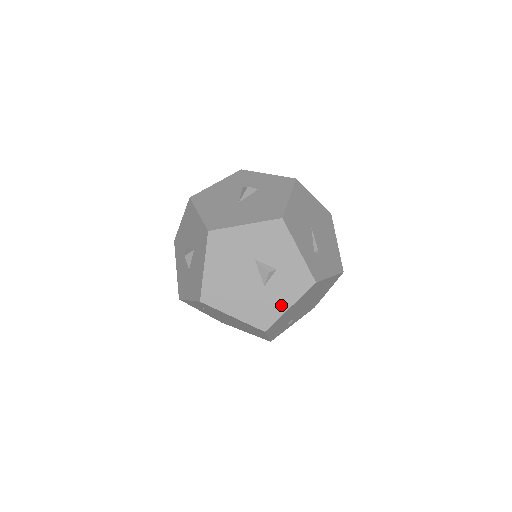
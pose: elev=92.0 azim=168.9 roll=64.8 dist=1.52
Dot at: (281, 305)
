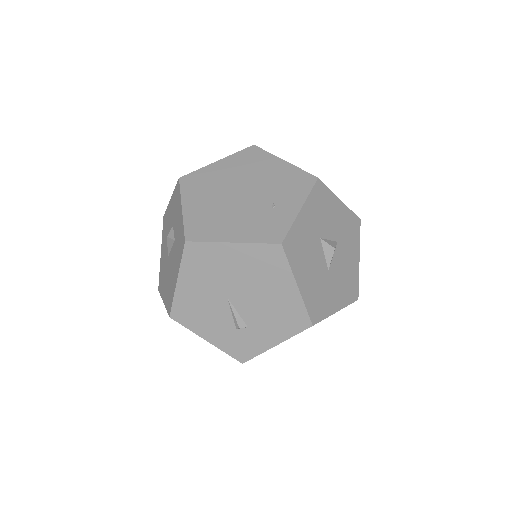
Dot at: occluded
